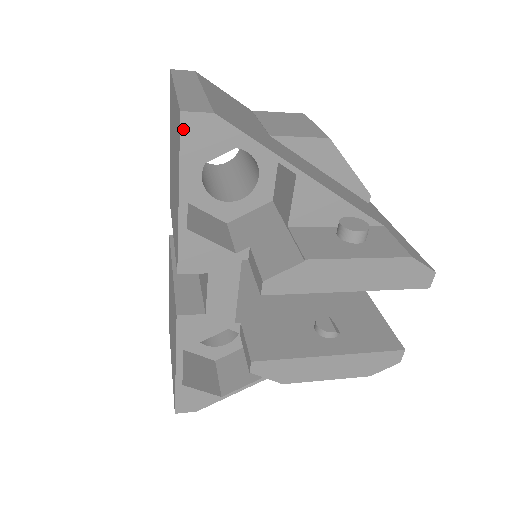
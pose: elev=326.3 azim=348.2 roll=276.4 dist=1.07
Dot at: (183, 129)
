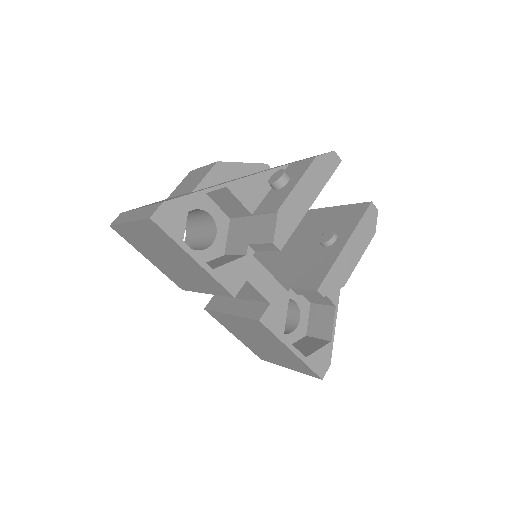
Dot at: (159, 224)
